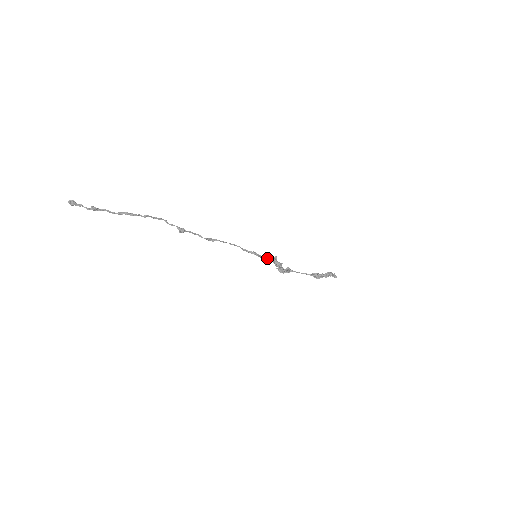
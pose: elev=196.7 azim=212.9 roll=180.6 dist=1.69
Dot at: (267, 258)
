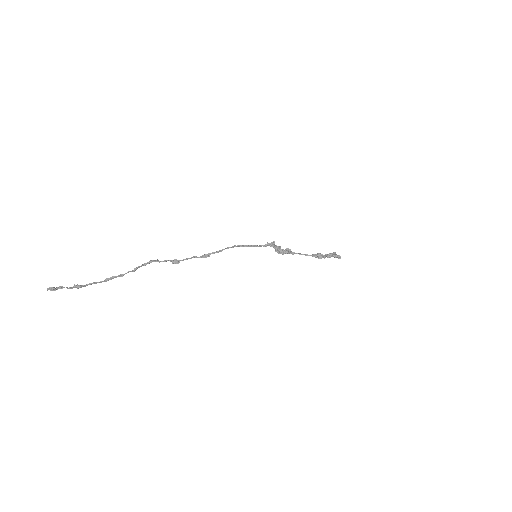
Dot at: (265, 246)
